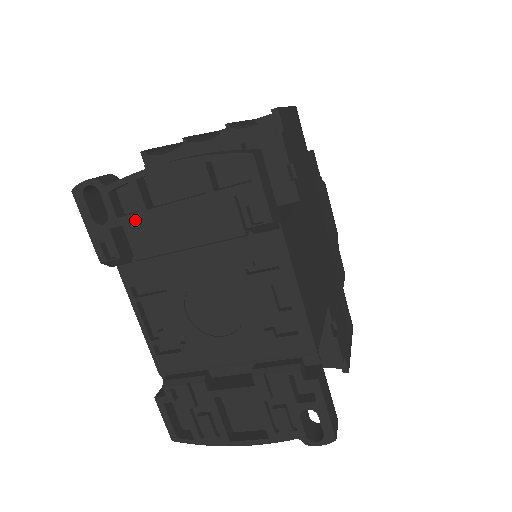
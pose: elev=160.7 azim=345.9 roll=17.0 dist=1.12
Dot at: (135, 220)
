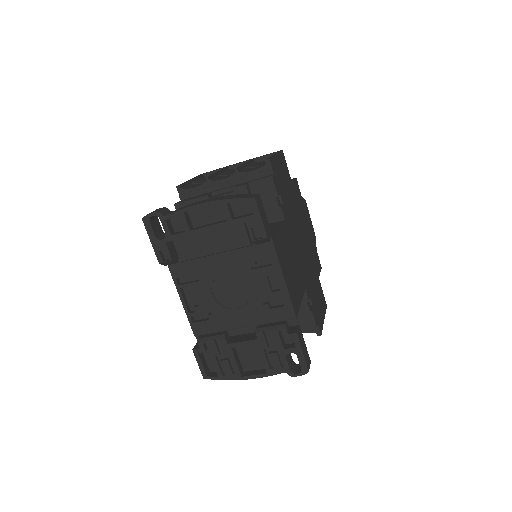
Dot at: (182, 237)
